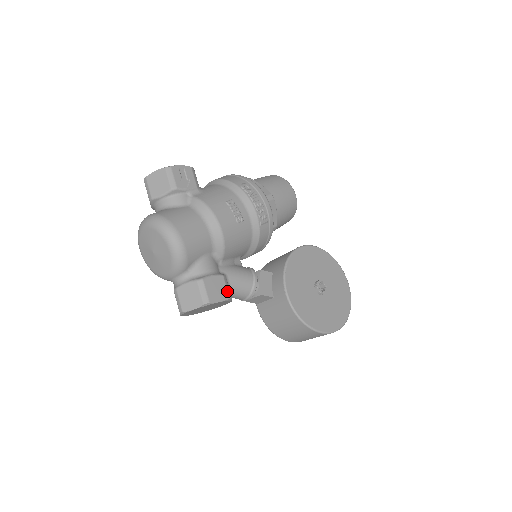
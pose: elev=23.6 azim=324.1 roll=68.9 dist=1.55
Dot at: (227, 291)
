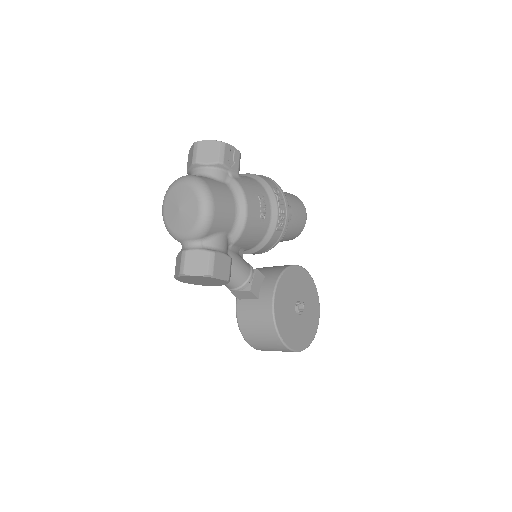
Dot at: (229, 273)
